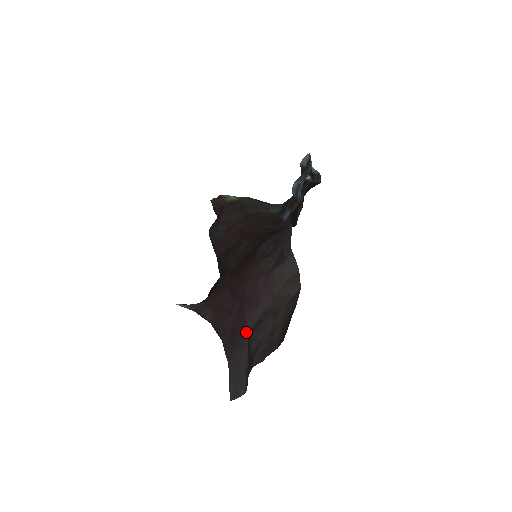
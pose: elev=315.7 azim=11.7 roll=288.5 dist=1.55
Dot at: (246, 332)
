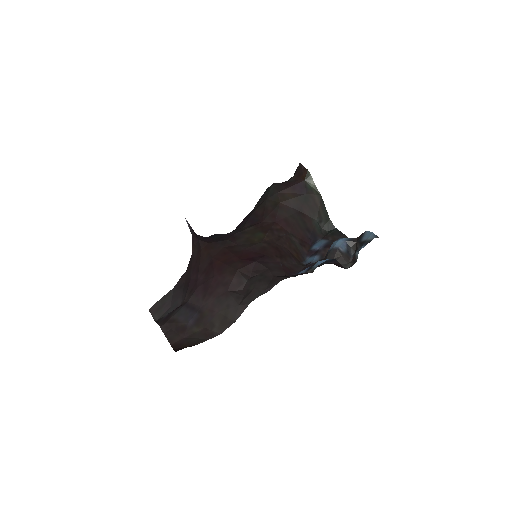
Dot at: (188, 297)
